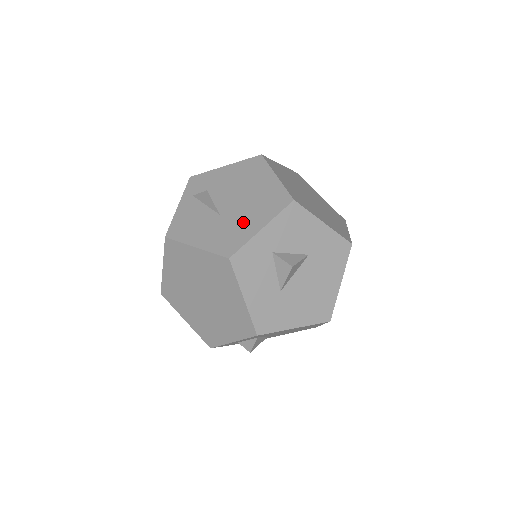
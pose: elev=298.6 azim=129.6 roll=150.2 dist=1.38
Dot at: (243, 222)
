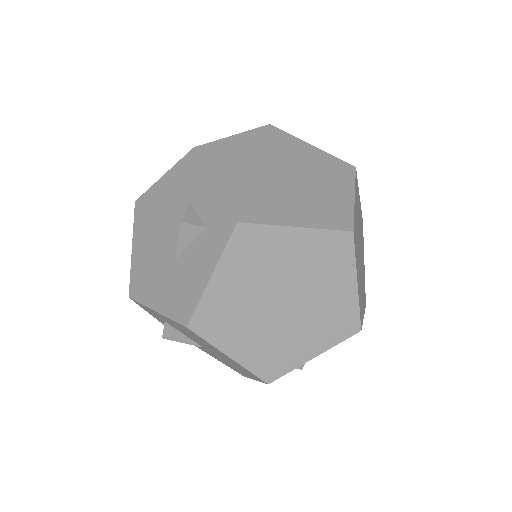
Dot at: (232, 366)
